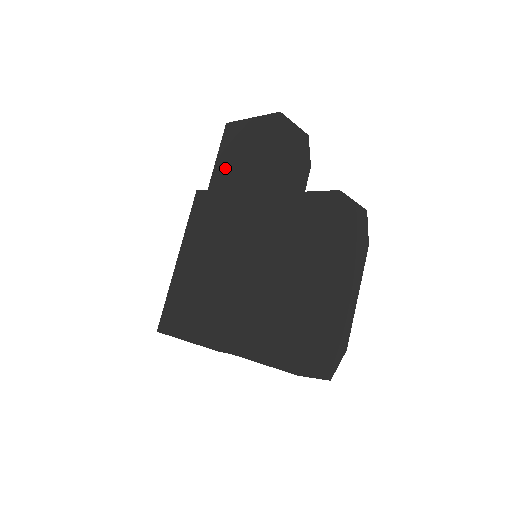
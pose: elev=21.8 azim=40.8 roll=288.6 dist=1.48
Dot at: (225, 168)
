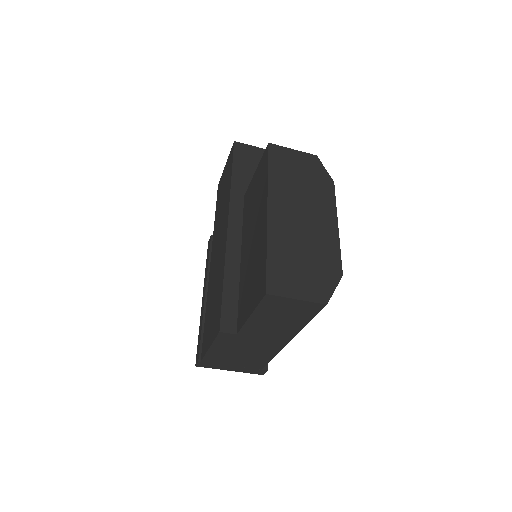
Dot at: (218, 209)
